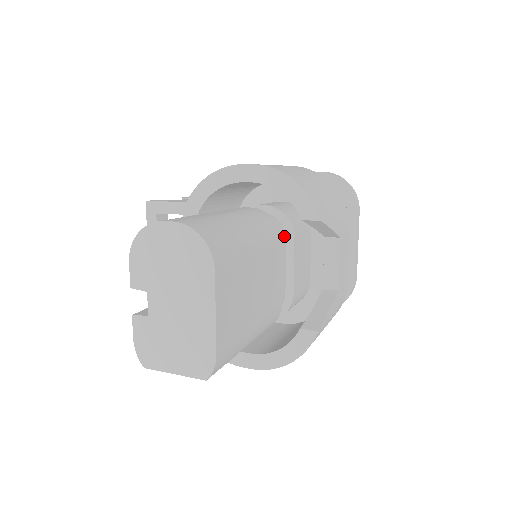
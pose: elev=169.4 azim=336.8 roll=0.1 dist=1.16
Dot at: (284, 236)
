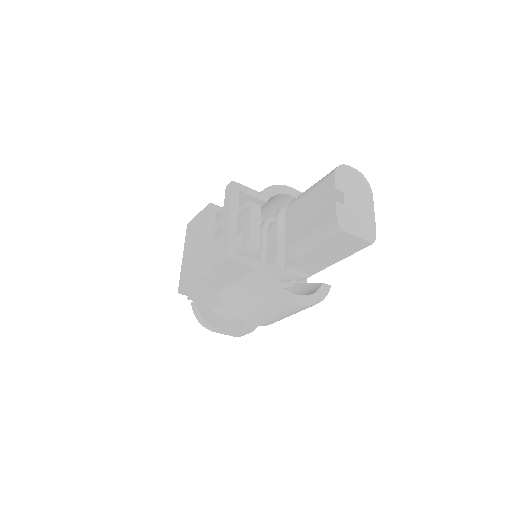
Dot at: occluded
